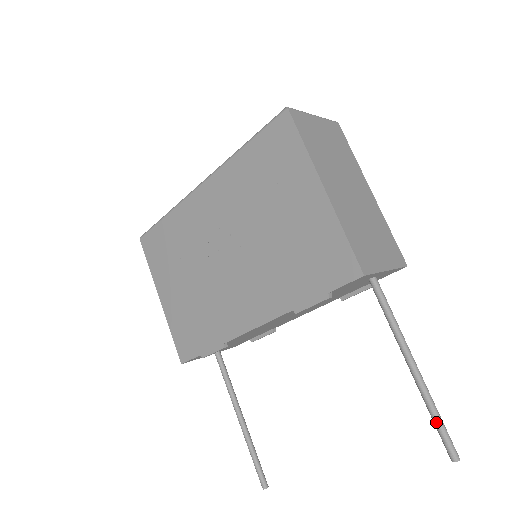
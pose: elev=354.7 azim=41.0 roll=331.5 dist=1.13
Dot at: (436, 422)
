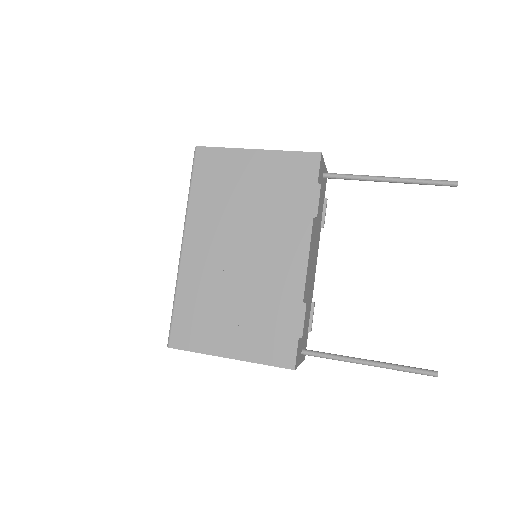
Dot at: (429, 181)
